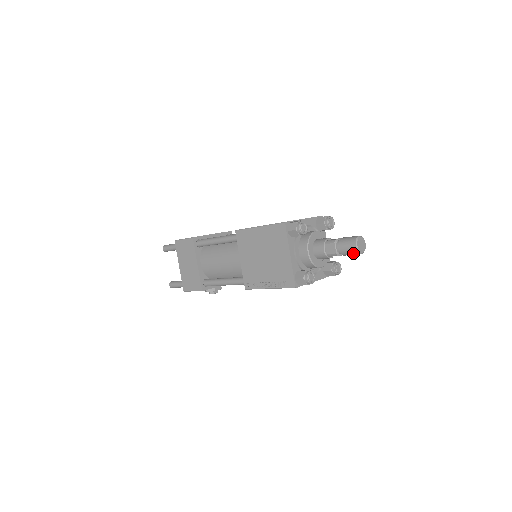
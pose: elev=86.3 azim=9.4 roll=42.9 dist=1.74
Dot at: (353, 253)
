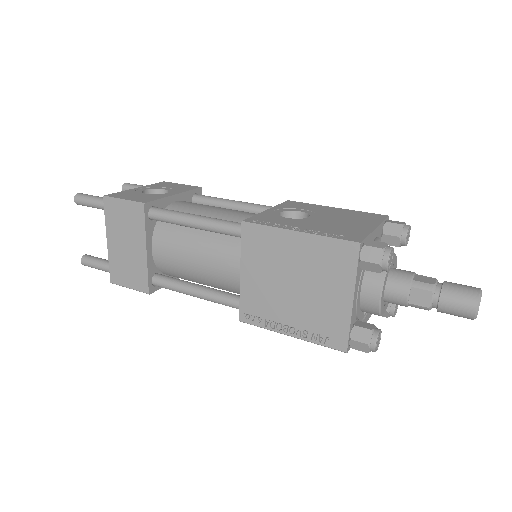
Dot at: (462, 316)
